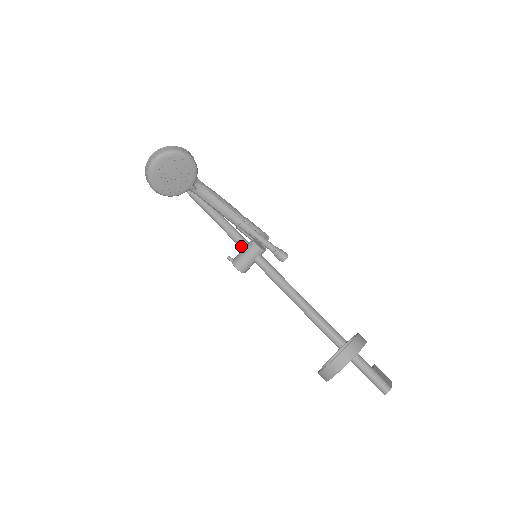
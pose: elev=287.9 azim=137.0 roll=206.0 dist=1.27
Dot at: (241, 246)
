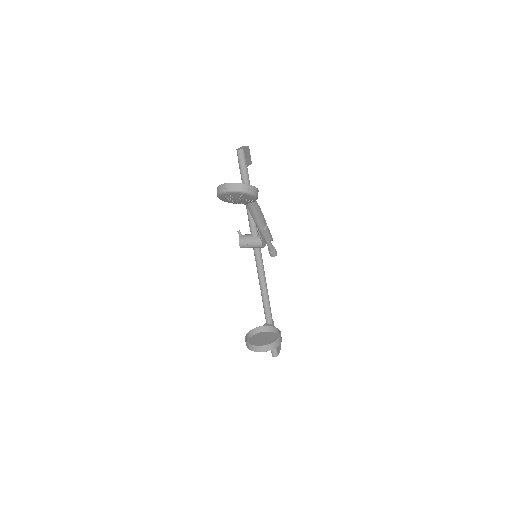
Dot at: (252, 234)
